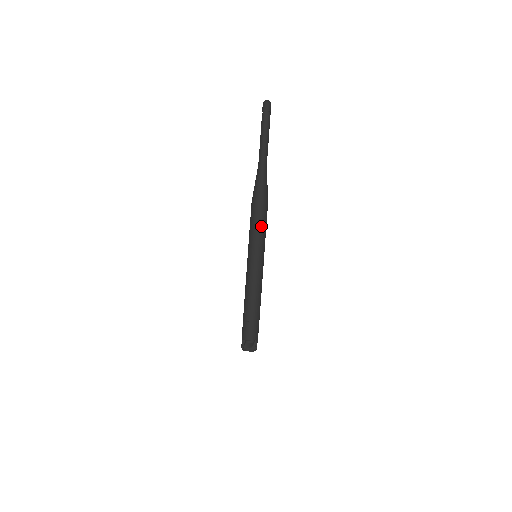
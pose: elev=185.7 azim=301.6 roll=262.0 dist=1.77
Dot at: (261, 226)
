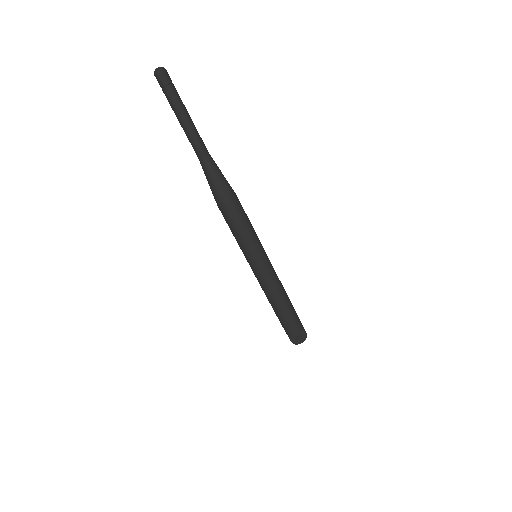
Dot at: (236, 231)
